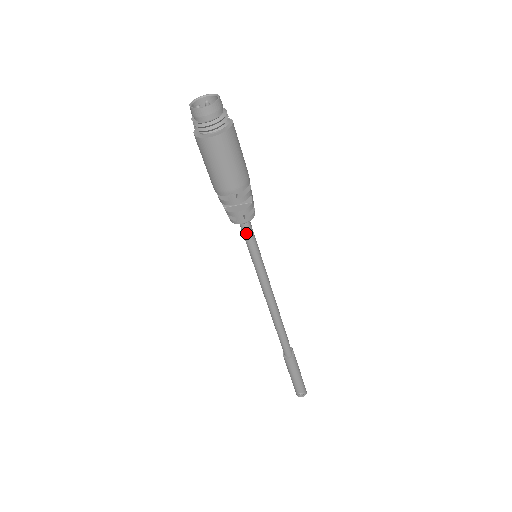
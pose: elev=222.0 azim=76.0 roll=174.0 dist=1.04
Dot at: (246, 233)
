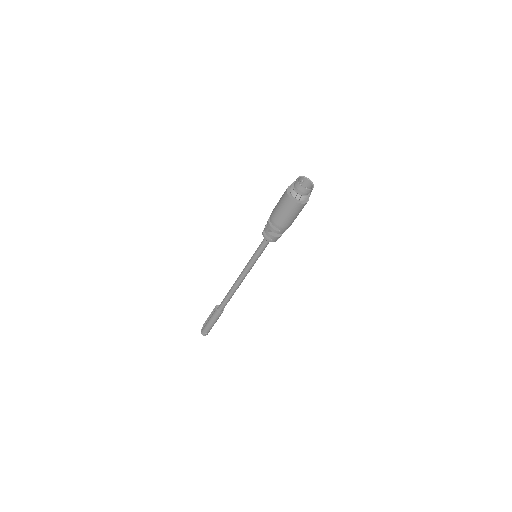
Dot at: (266, 245)
